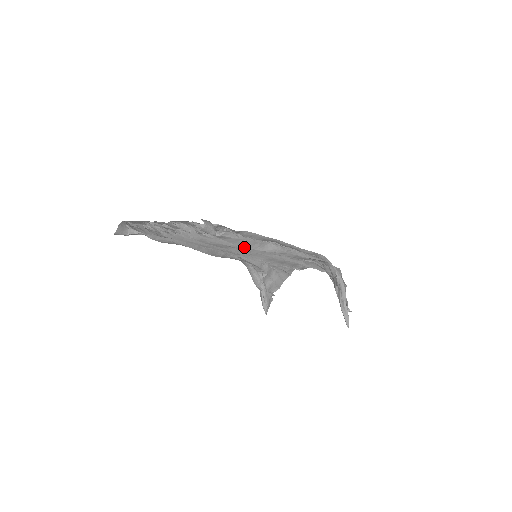
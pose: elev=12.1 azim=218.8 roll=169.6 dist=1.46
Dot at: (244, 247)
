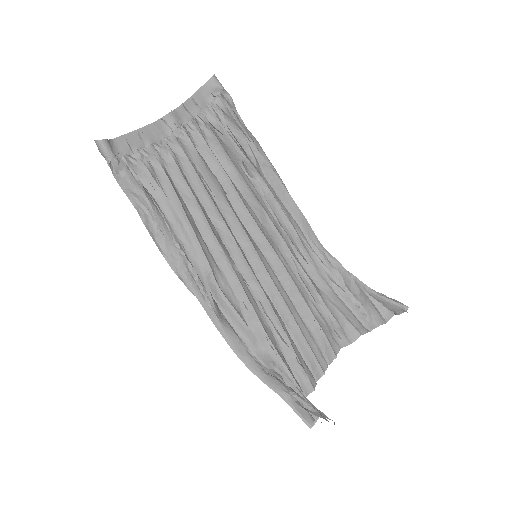
Dot at: (246, 157)
